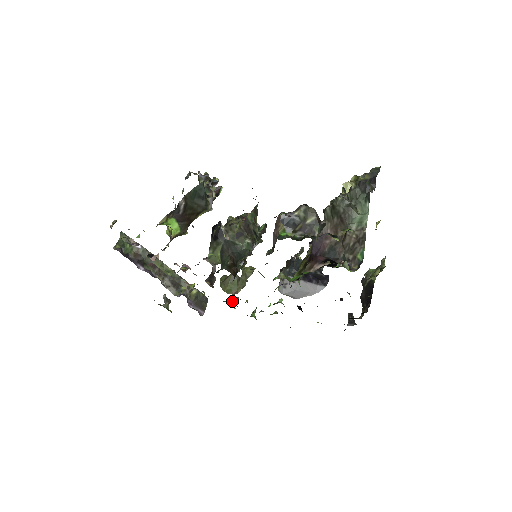
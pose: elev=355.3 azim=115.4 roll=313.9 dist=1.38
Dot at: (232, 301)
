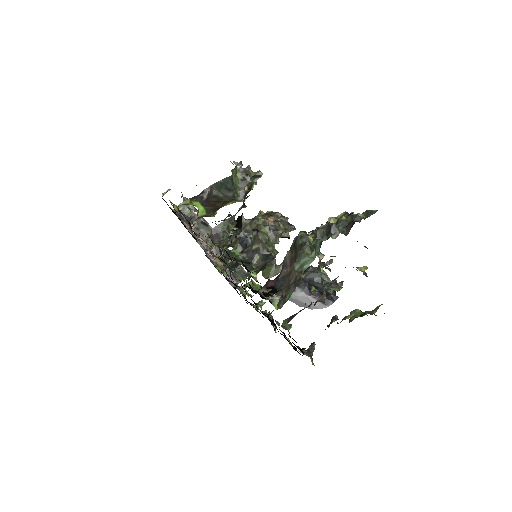
Dot at: (240, 286)
